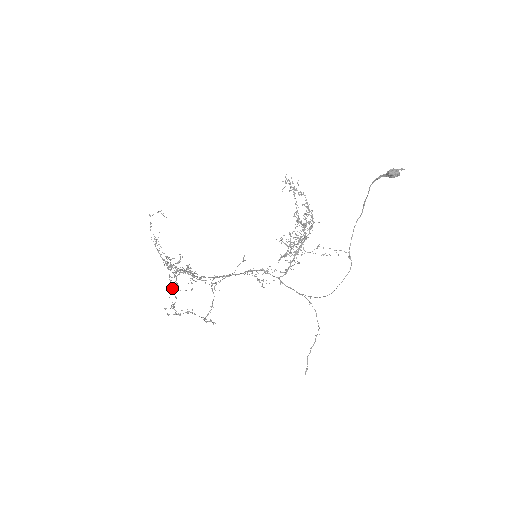
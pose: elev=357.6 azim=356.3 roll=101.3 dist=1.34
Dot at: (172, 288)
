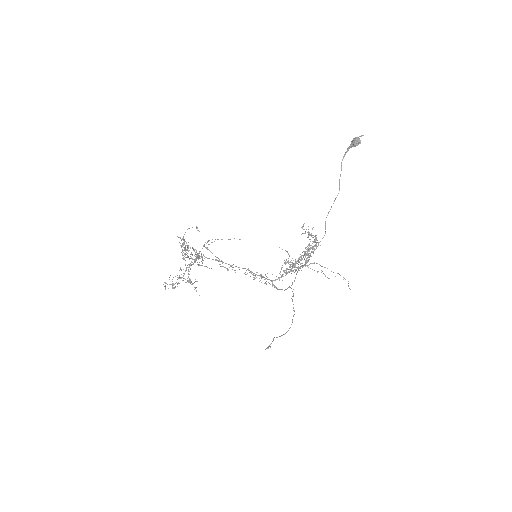
Dot at: (179, 275)
